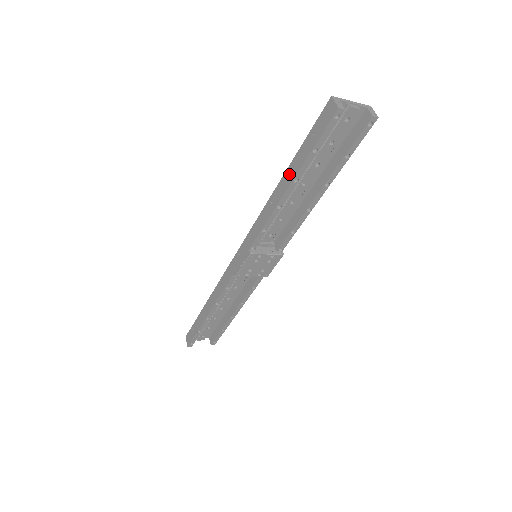
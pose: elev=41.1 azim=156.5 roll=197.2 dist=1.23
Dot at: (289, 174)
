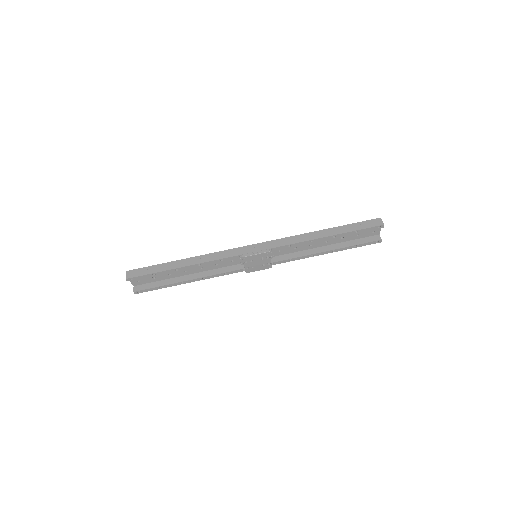
Dot at: (332, 231)
